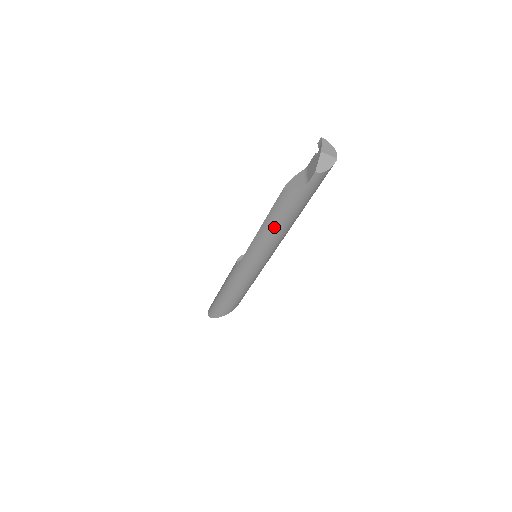
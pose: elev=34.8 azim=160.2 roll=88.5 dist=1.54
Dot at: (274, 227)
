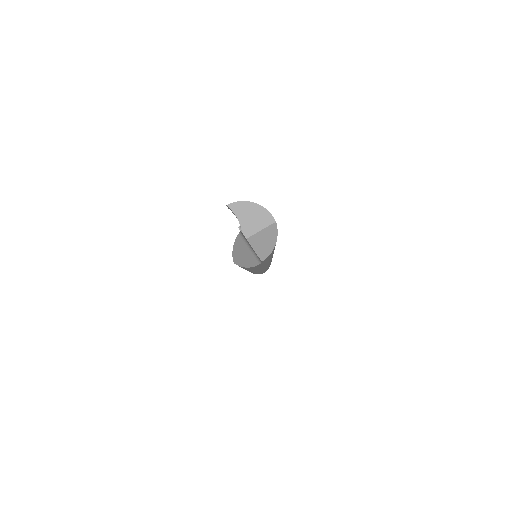
Dot at: (257, 269)
